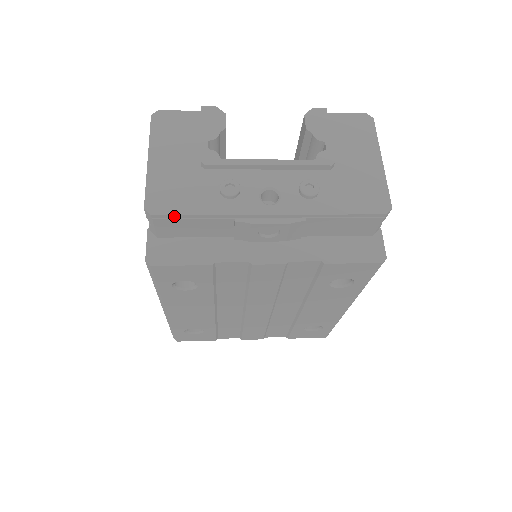
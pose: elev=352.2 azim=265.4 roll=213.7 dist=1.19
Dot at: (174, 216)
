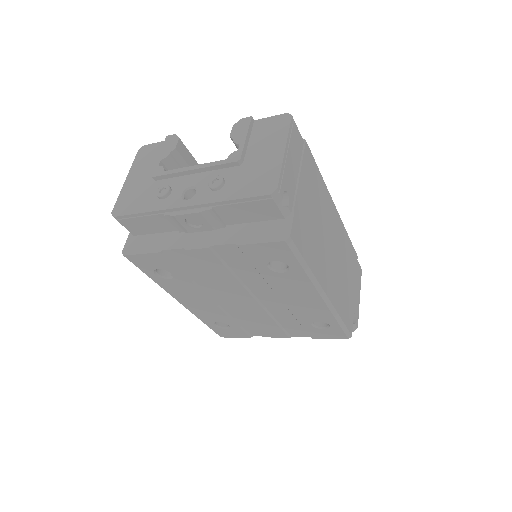
Dot at: (127, 216)
